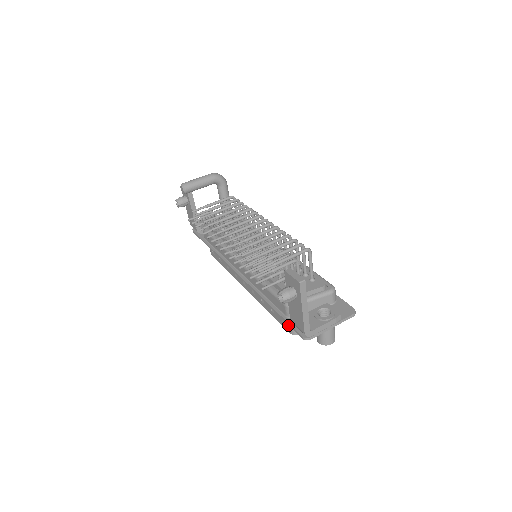
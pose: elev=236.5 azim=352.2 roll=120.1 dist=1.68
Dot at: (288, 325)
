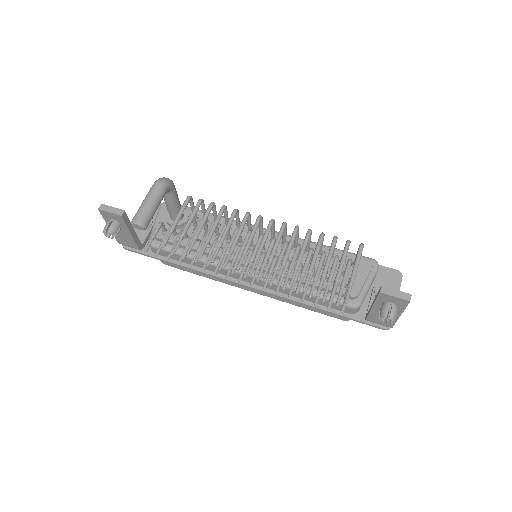
Dot at: occluded
